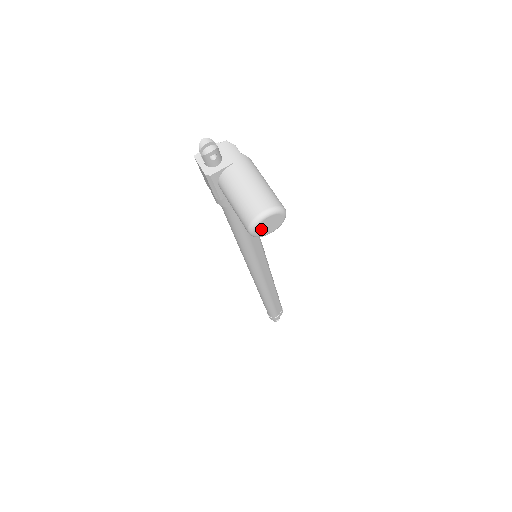
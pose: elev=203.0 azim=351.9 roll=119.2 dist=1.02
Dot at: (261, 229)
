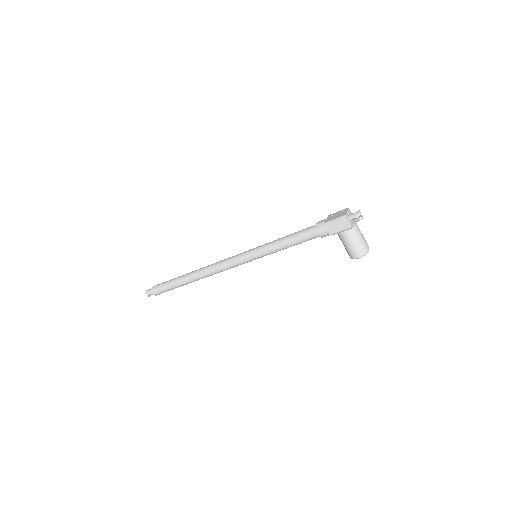
Dot at: (360, 256)
